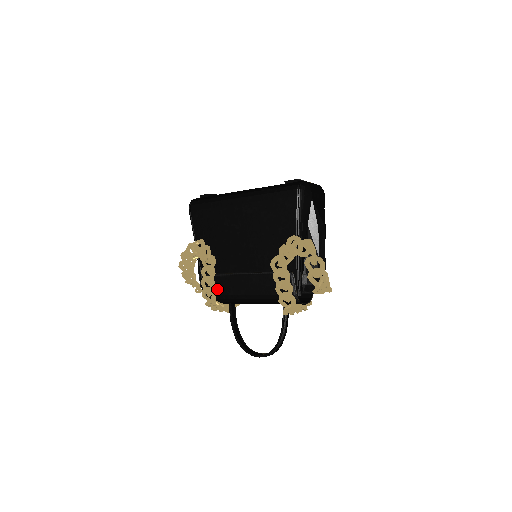
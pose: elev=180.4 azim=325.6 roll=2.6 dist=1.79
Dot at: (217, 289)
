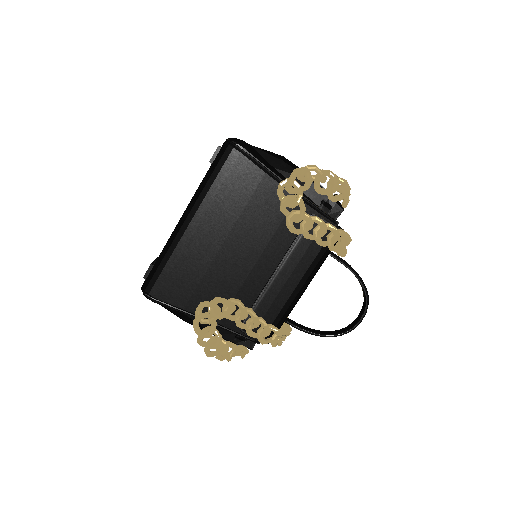
Dot at: occluded
